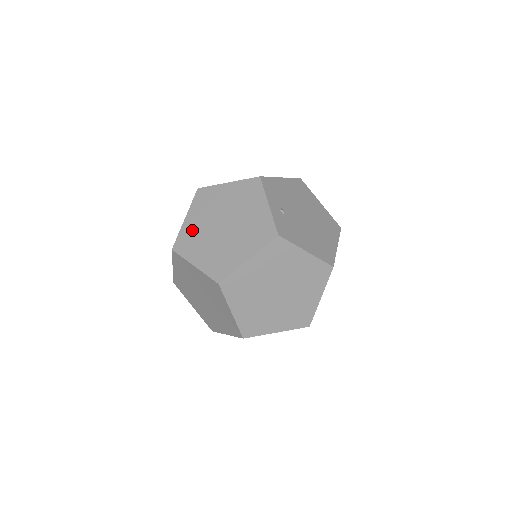
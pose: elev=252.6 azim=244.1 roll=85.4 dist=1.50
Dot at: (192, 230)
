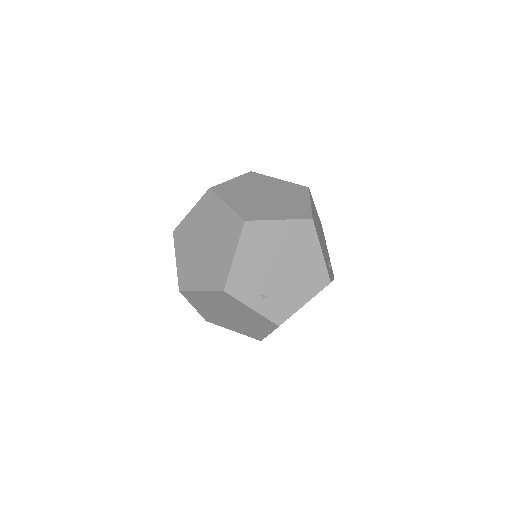
Dot at: (208, 314)
